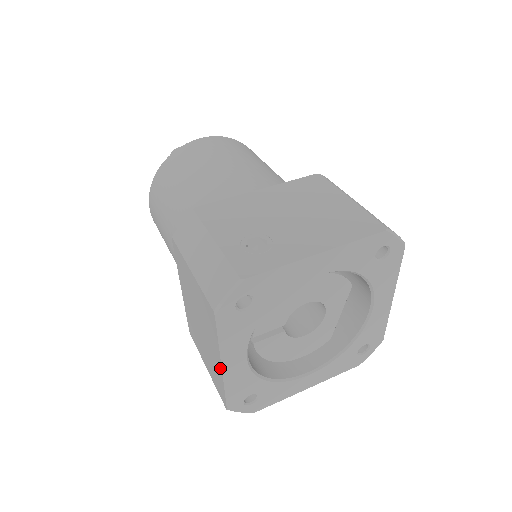
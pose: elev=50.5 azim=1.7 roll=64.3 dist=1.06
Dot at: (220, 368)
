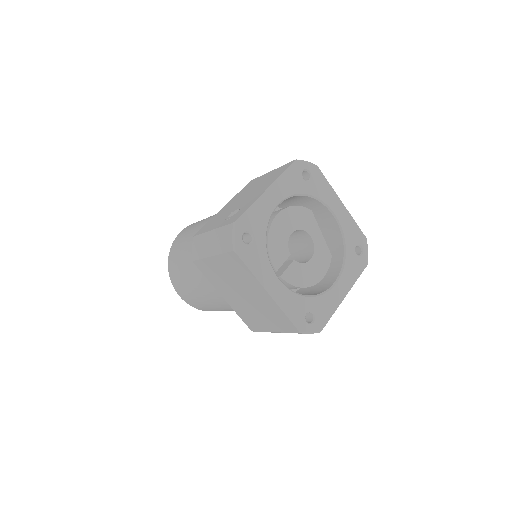
Dot at: (269, 297)
